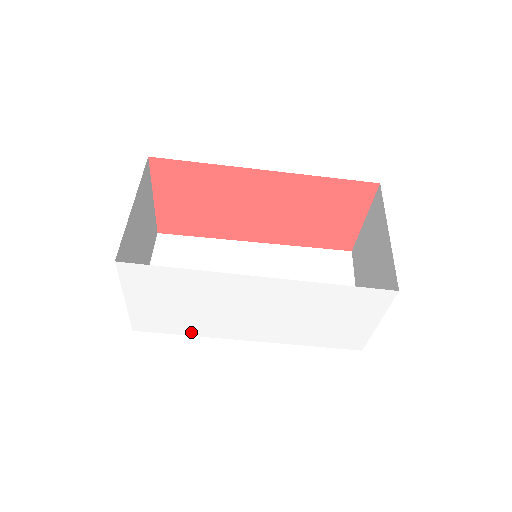
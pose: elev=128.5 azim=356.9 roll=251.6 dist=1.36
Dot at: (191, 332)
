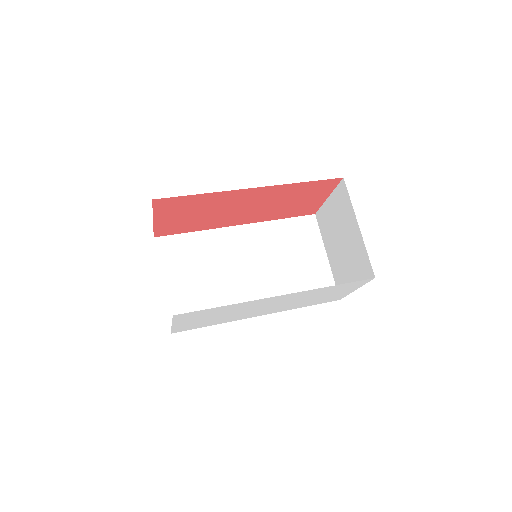
Dot at: (217, 323)
